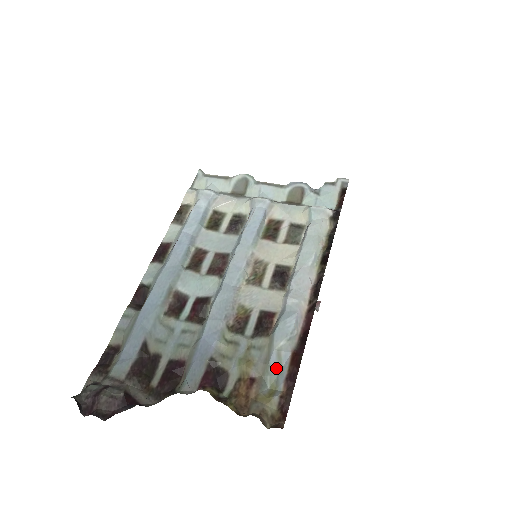
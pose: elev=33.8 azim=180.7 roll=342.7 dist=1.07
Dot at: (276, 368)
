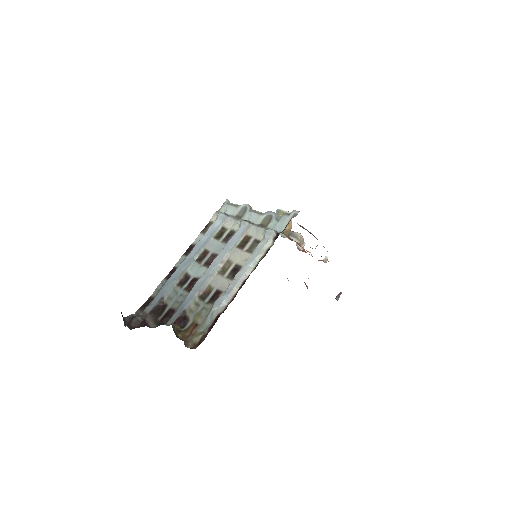
Dot at: (209, 321)
